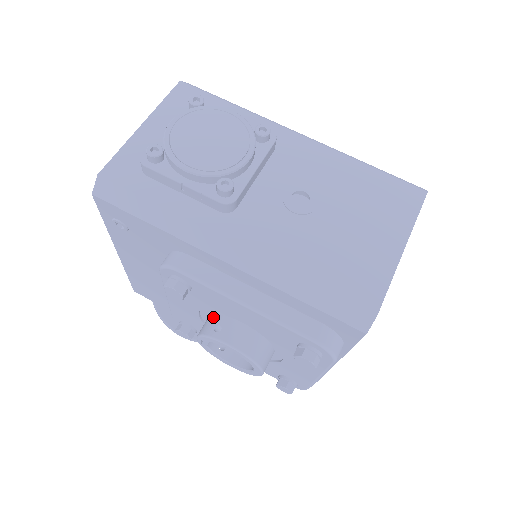
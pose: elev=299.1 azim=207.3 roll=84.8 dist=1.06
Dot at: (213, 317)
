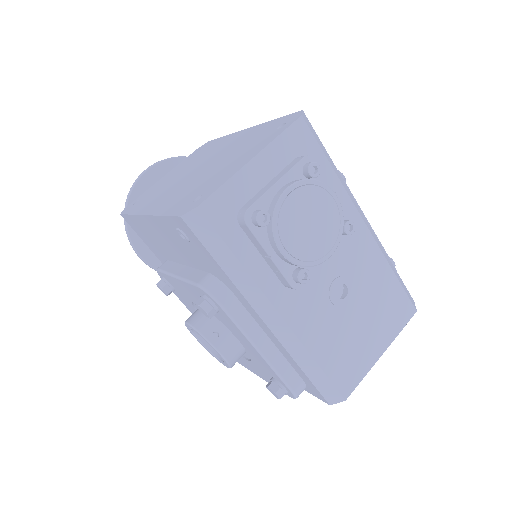
Dot at: (213, 319)
